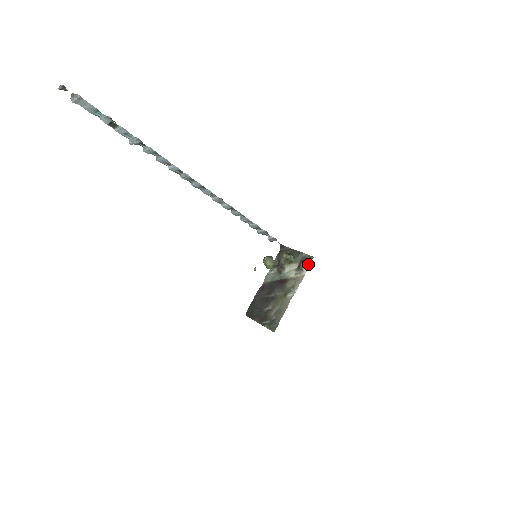
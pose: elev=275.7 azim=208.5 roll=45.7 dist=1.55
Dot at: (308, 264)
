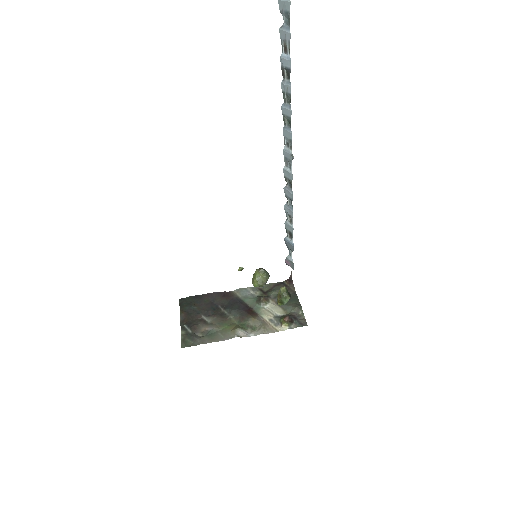
Dot at: (294, 325)
